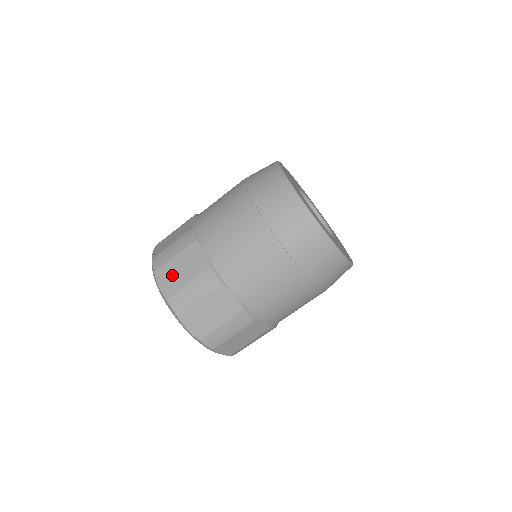
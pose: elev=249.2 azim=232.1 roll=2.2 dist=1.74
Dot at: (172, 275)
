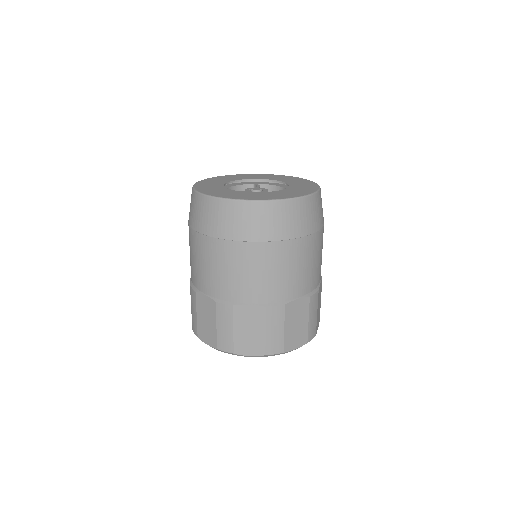
Dot at: occluded
